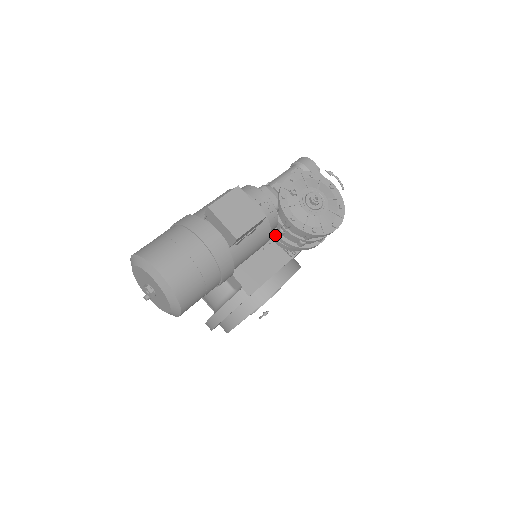
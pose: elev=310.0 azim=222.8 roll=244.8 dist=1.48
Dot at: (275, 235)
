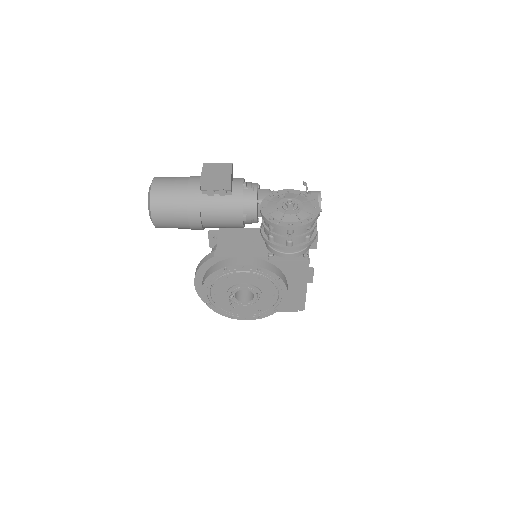
Dot at: (260, 229)
